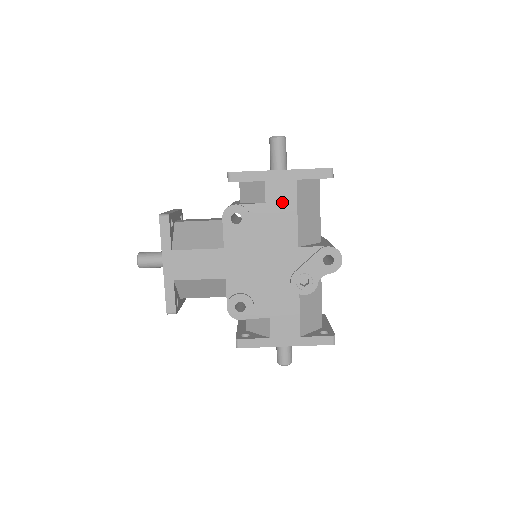
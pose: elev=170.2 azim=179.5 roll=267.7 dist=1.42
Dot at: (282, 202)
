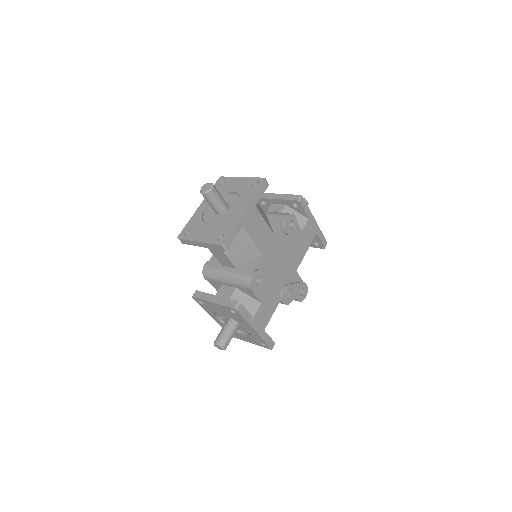
Dot at: (307, 238)
